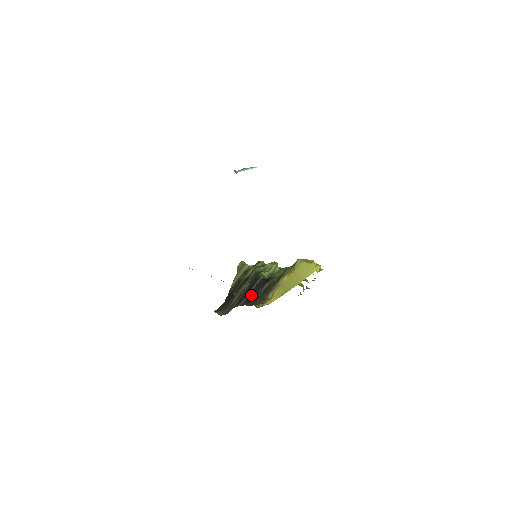
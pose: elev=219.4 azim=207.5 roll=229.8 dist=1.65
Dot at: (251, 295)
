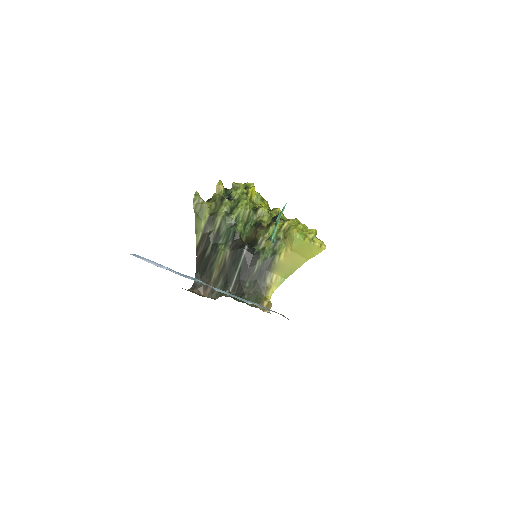
Dot at: (241, 277)
